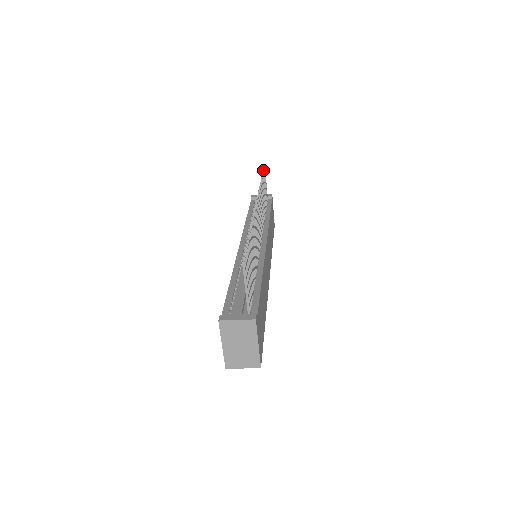
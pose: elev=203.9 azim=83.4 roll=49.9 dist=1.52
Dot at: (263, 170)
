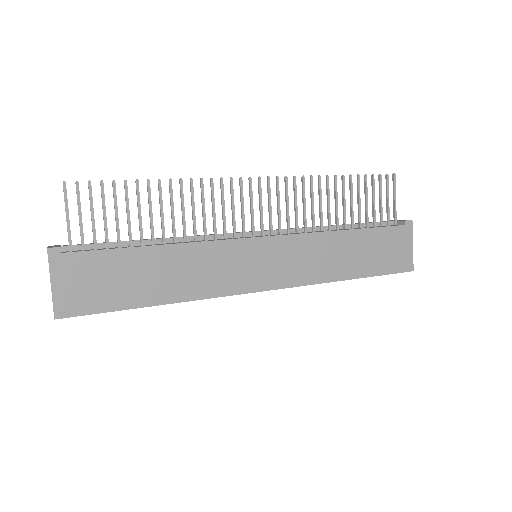
Dot at: (379, 175)
